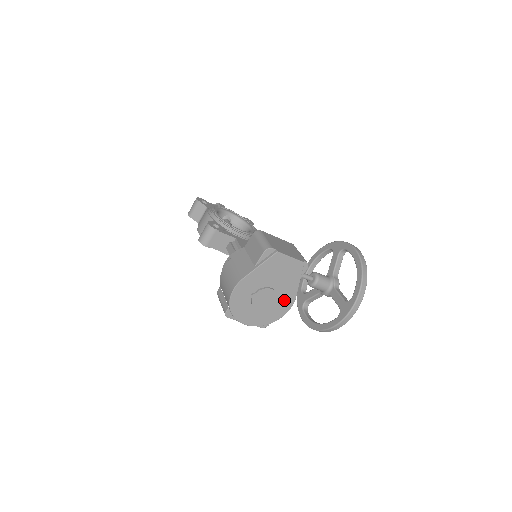
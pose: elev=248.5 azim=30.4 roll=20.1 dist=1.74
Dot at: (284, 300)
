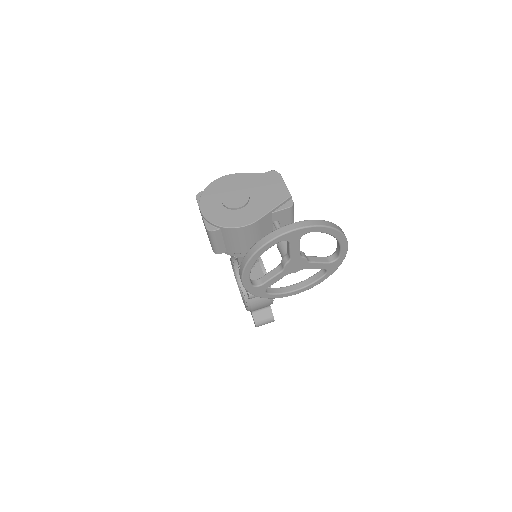
Dot at: (248, 214)
